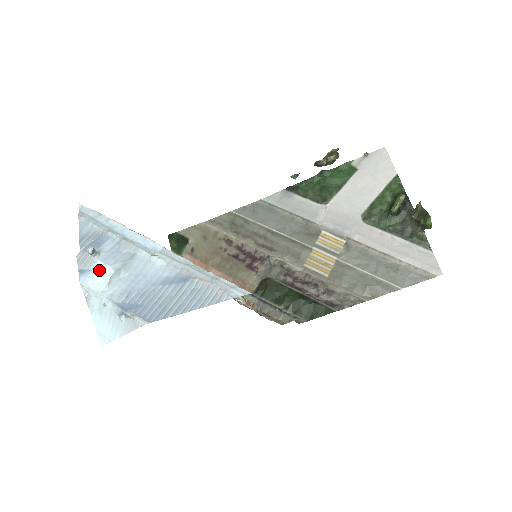
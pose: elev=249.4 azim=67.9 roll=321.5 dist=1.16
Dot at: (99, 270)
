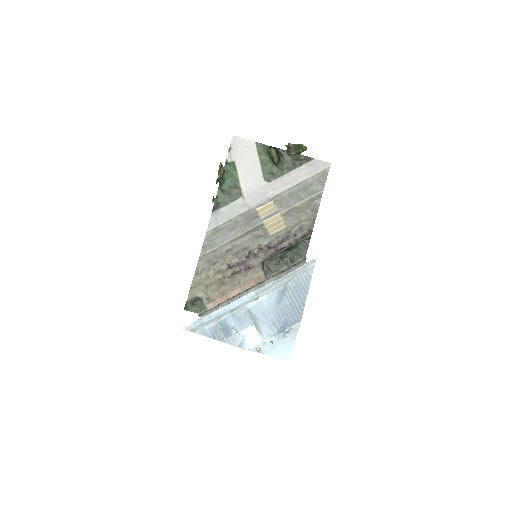
Dot at: (247, 334)
